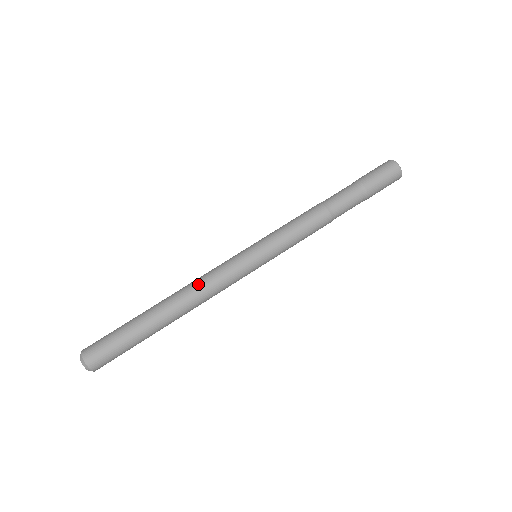
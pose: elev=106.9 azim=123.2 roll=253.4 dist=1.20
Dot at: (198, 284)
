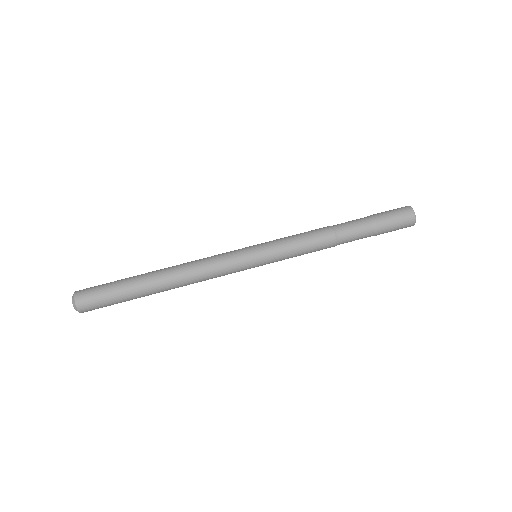
Dot at: (196, 268)
